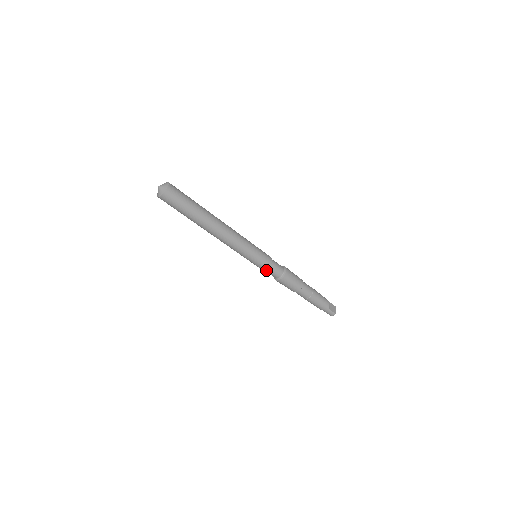
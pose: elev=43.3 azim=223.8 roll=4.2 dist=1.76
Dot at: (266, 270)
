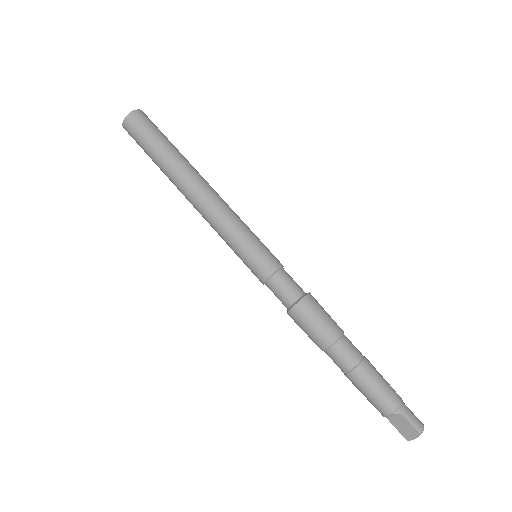
Dot at: (280, 273)
